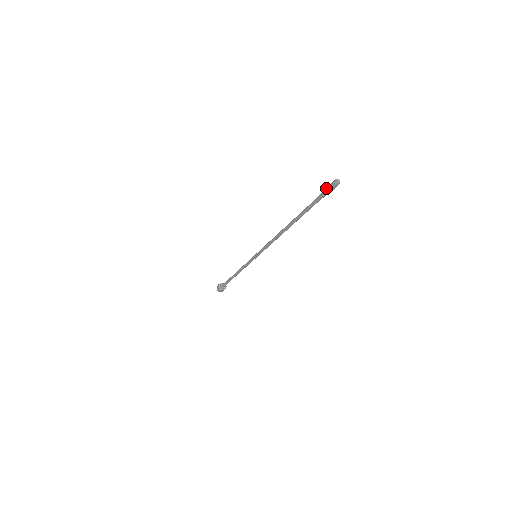
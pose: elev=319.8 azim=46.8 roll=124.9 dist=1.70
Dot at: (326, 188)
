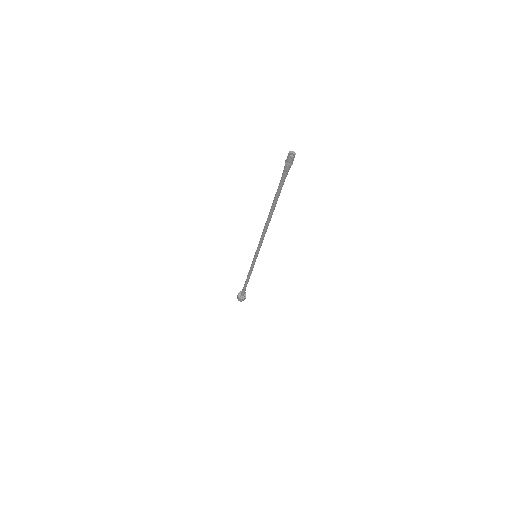
Dot at: (286, 162)
